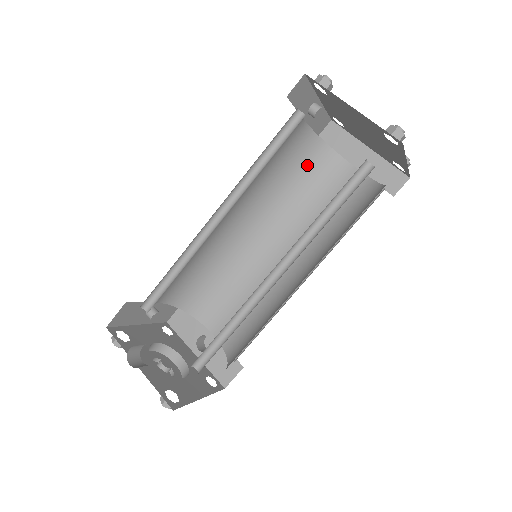
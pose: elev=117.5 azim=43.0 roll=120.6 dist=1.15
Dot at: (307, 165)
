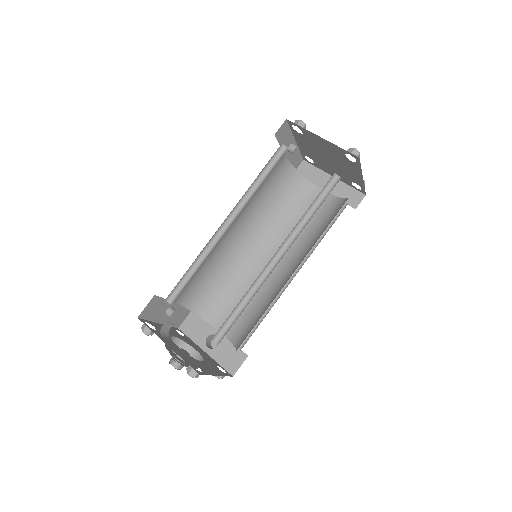
Dot at: (289, 191)
